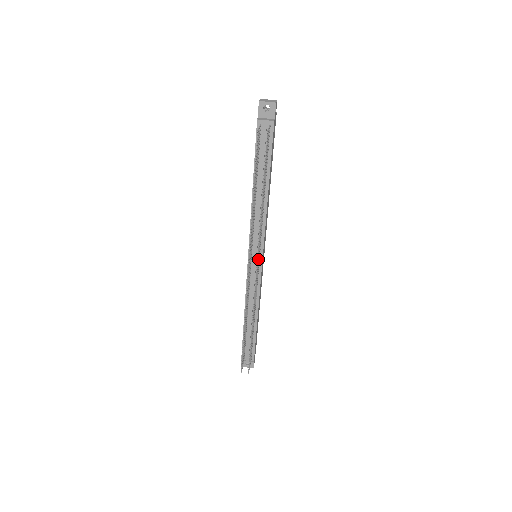
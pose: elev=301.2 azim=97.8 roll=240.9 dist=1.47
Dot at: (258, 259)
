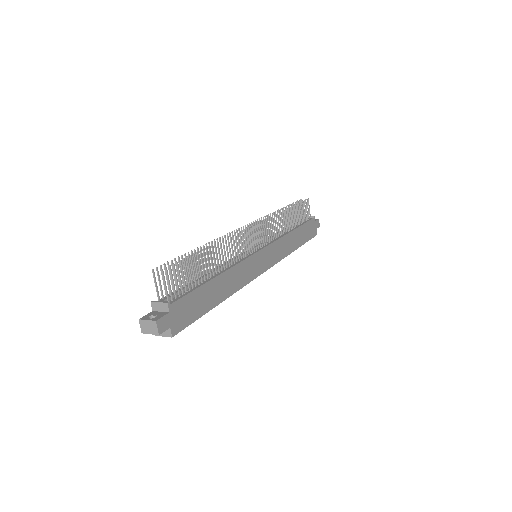
Dot at: occluded
